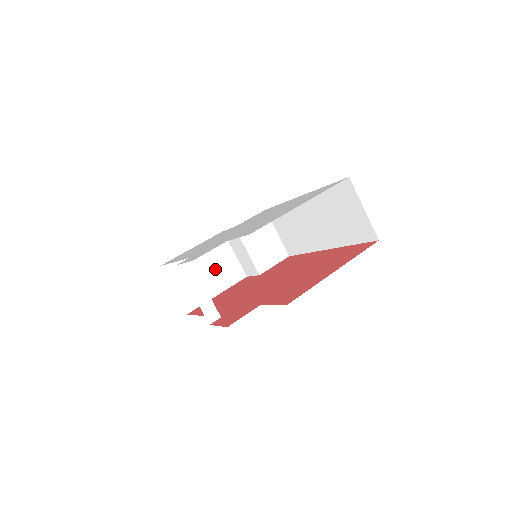
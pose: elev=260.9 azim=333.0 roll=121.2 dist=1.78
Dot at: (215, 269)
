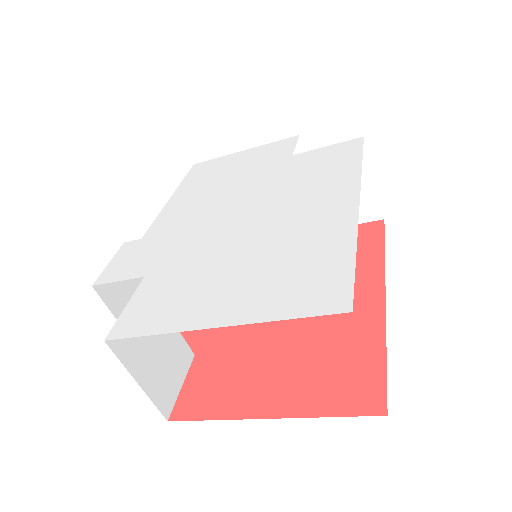
Dot at: occluded
